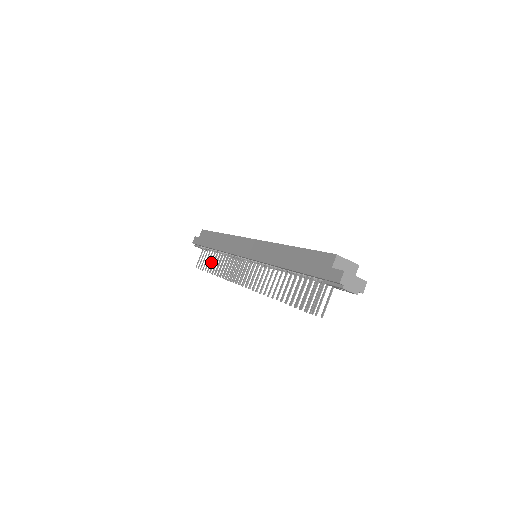
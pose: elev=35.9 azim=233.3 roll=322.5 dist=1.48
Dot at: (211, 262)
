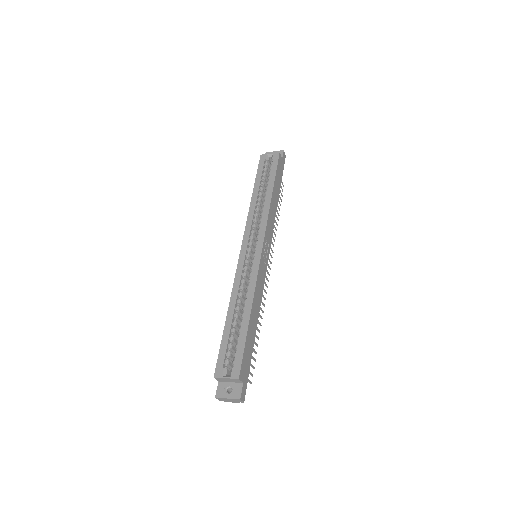
Dot at: occluded
